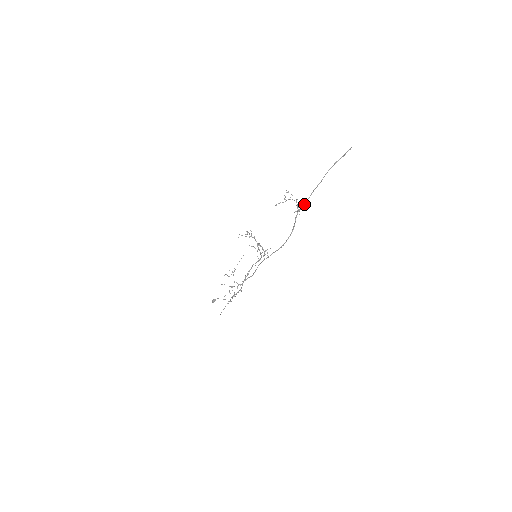
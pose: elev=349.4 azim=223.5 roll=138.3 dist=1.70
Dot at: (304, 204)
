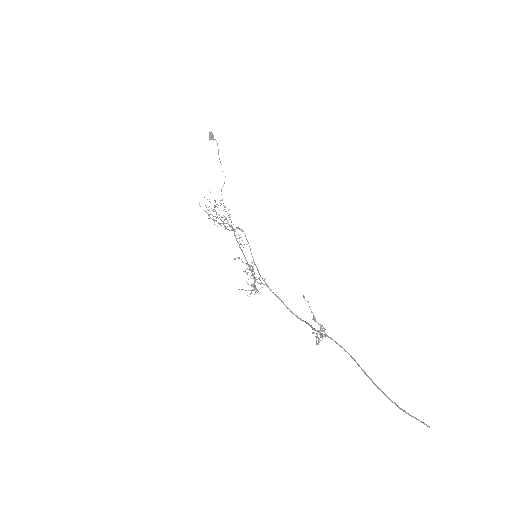
Dot at: occluded
